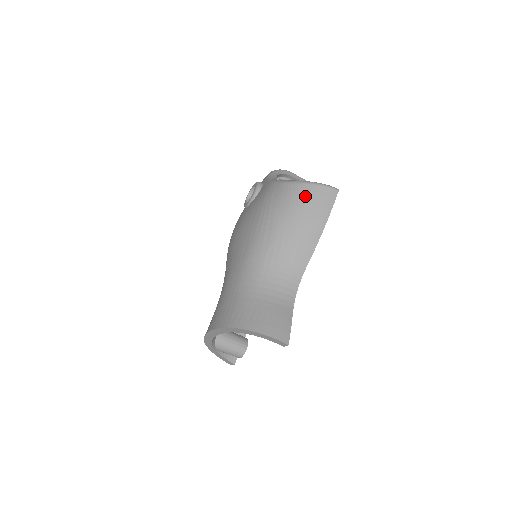
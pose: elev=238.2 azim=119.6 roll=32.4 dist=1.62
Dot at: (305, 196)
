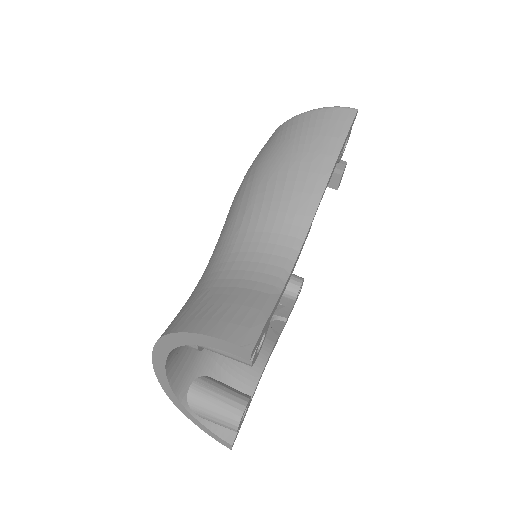
Dot at: (301, 127)
